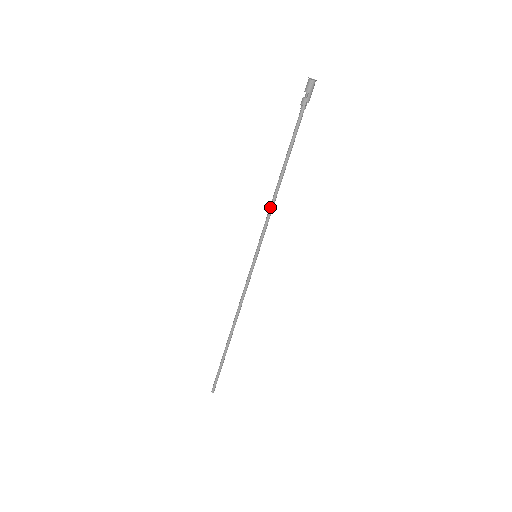
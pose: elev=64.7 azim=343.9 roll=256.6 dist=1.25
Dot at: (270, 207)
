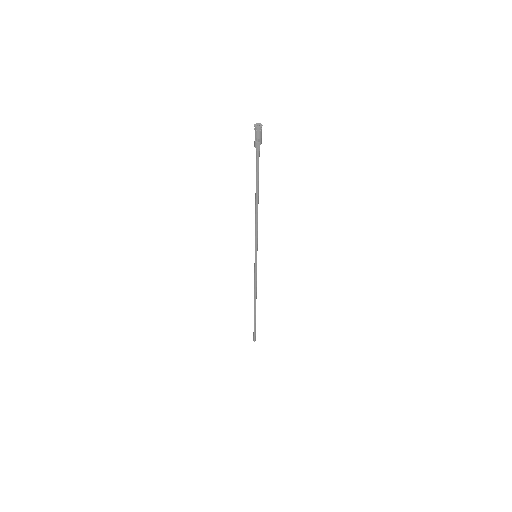
Dot at: (256, 224)
